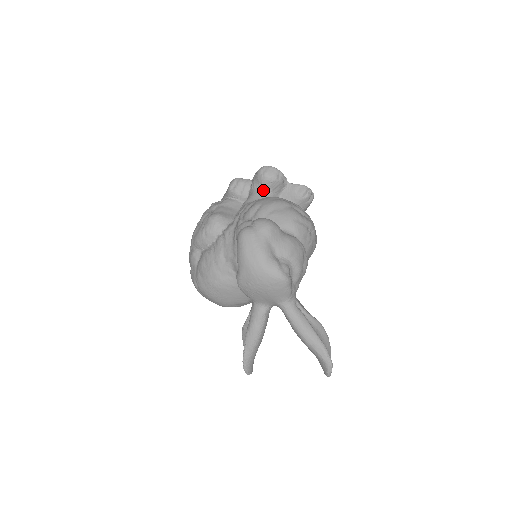
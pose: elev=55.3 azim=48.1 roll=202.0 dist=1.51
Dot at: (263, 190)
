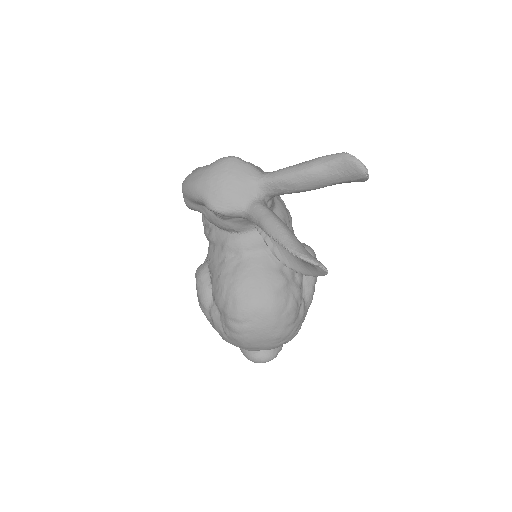
Dot at: occluded
